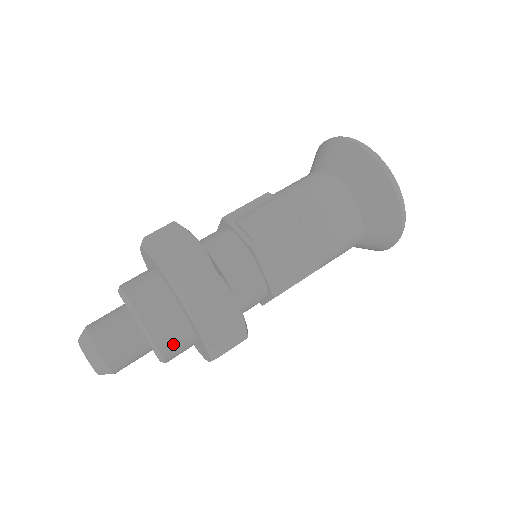
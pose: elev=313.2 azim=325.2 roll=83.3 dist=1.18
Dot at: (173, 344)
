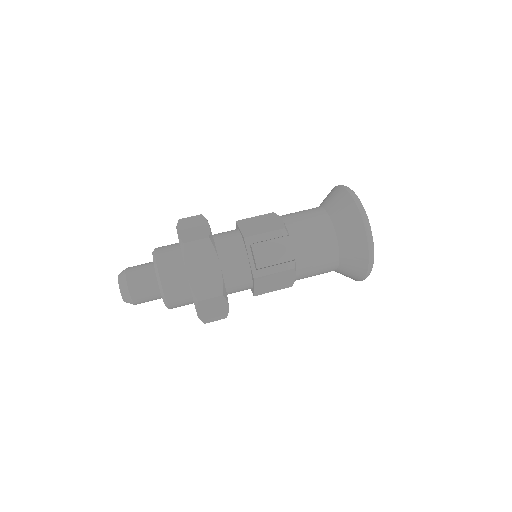
Dot at: (179, 306)
